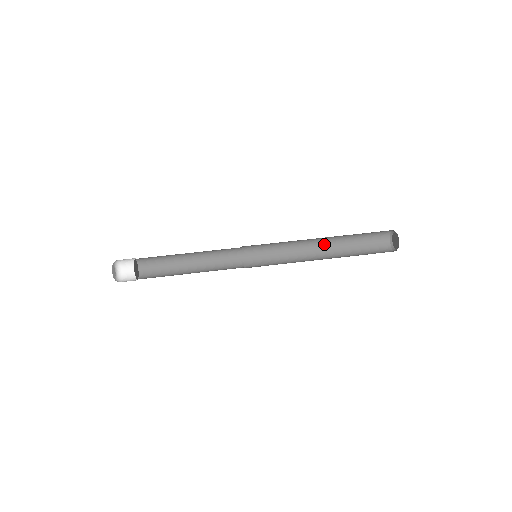
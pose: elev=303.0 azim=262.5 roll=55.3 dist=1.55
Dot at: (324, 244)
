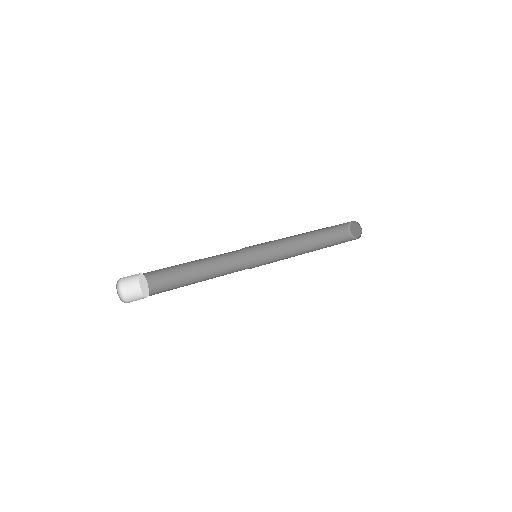
Dot at: (308, 250)
